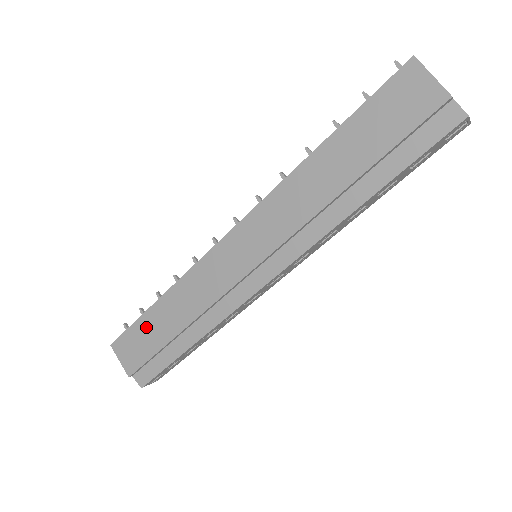
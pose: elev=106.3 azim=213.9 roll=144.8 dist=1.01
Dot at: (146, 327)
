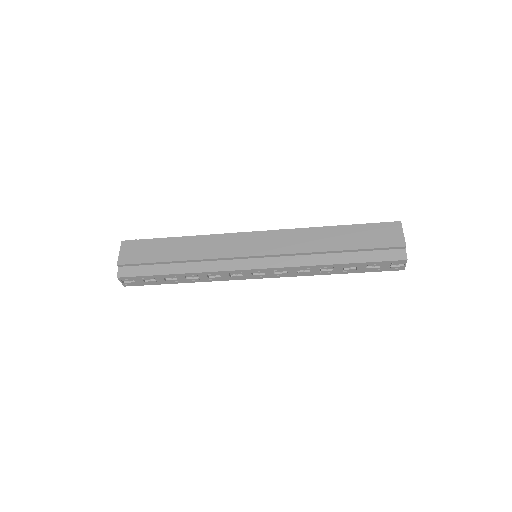
Dot at: (158, 245)
